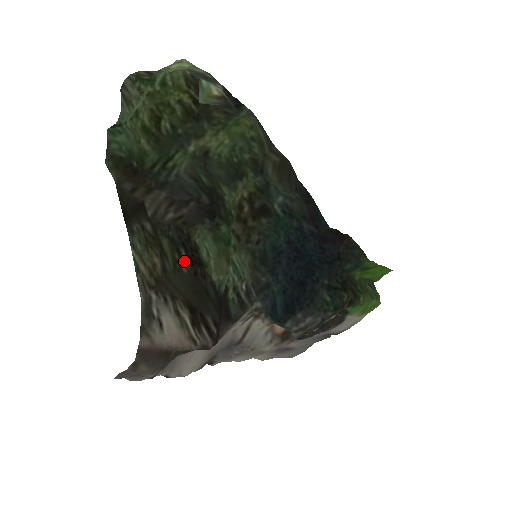
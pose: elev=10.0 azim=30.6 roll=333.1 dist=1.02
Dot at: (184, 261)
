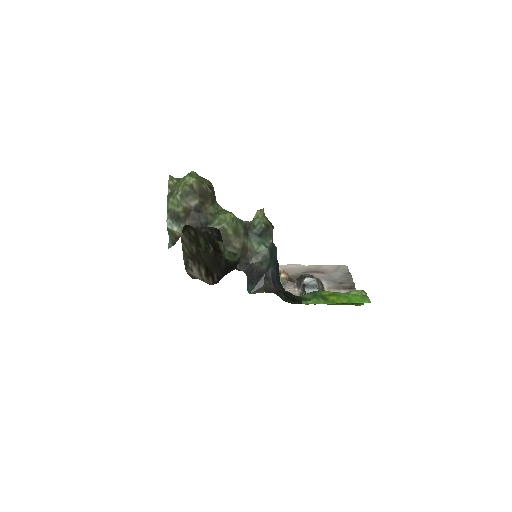
Dot at: (211, 249)
